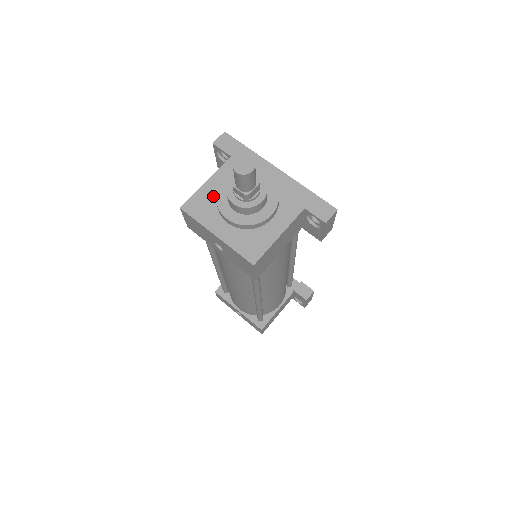
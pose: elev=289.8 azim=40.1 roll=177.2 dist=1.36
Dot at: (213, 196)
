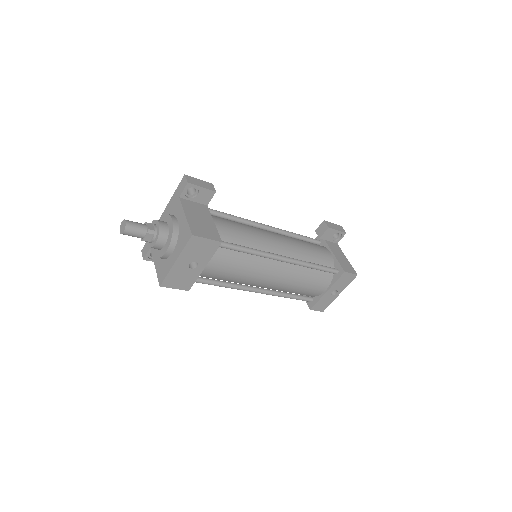
Dot at: (161, 262)
